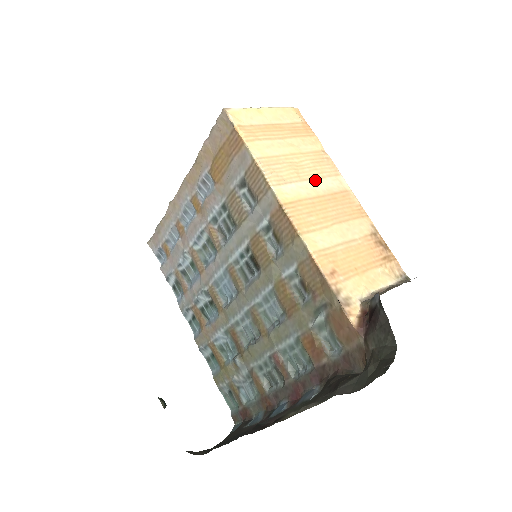
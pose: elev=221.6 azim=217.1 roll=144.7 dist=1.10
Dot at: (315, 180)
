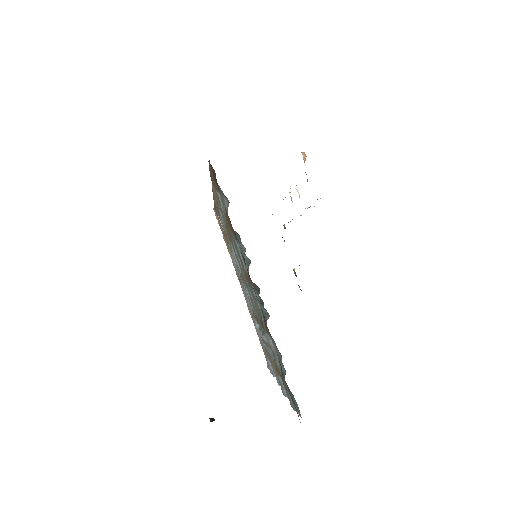
Dot at: occluded
